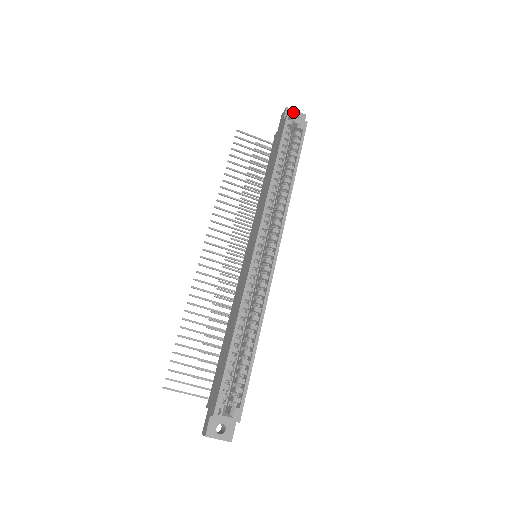
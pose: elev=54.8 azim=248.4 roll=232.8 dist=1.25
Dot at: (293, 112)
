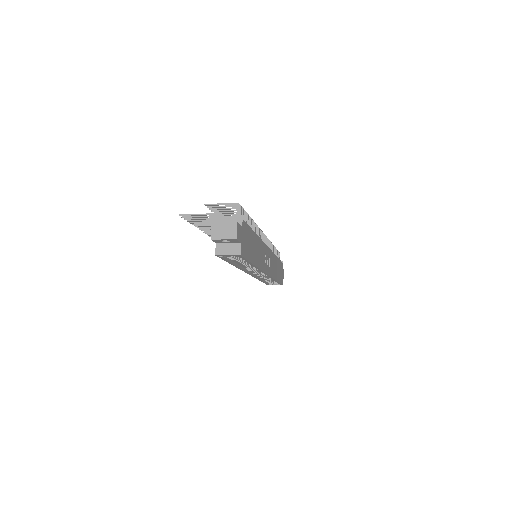
Dot at: (221, 240)
